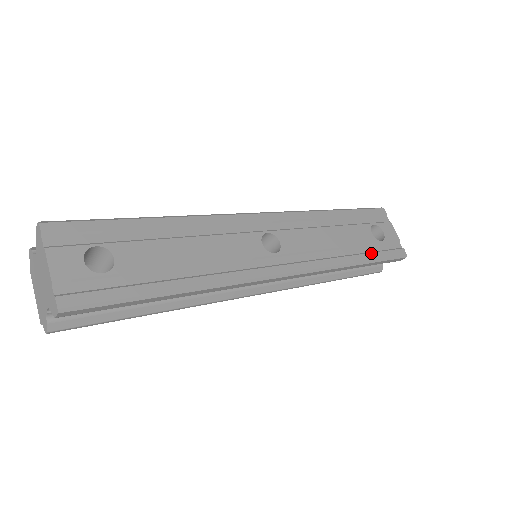
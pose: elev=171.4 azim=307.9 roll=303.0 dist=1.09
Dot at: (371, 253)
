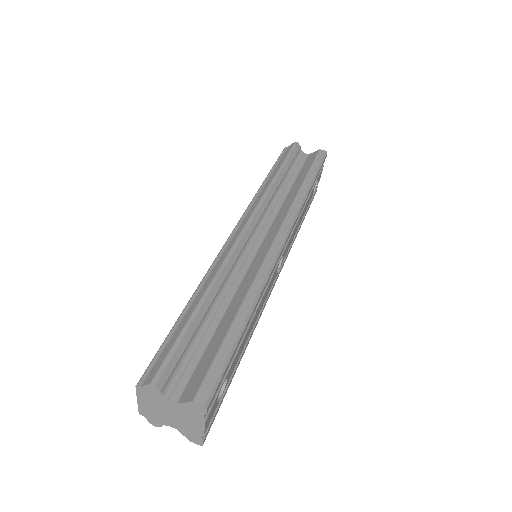
Dot at: occluded
